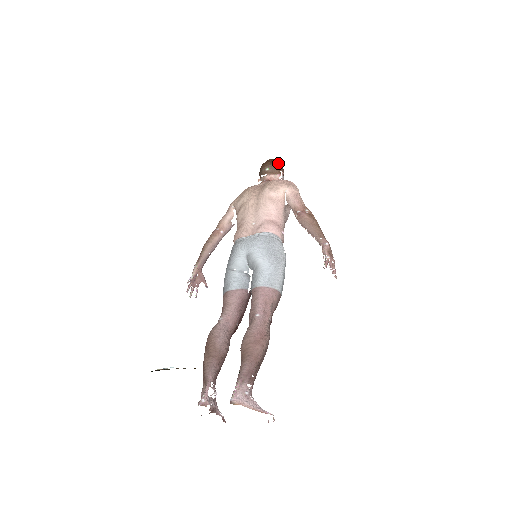
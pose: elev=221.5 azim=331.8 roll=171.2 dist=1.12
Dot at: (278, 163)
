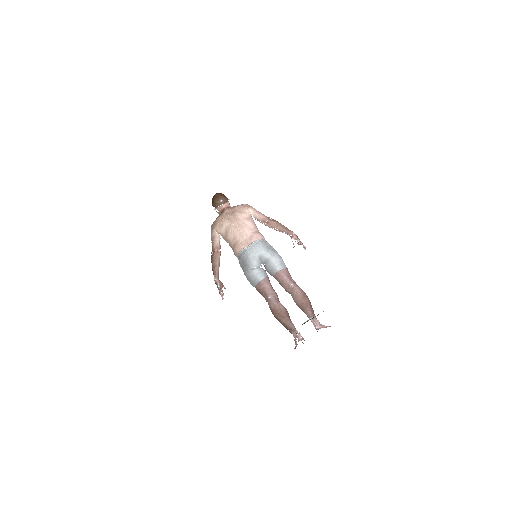
Dot at: occluded
